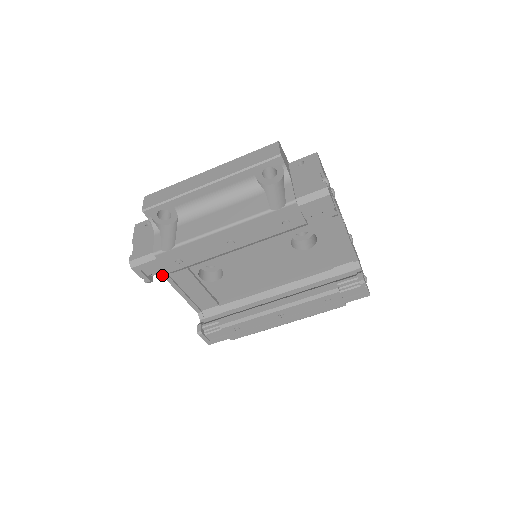
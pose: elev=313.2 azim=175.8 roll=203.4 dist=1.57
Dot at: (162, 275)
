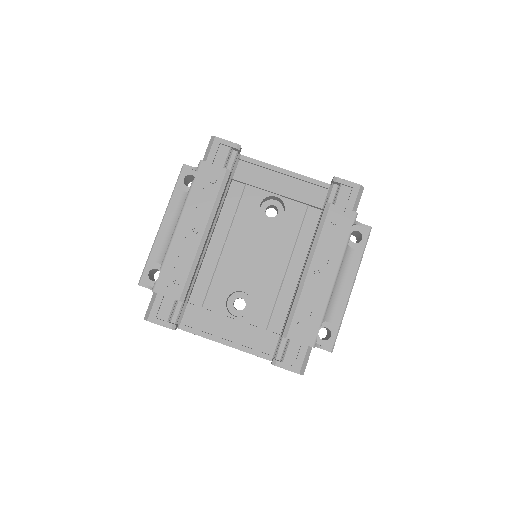
Dot at: occluded
